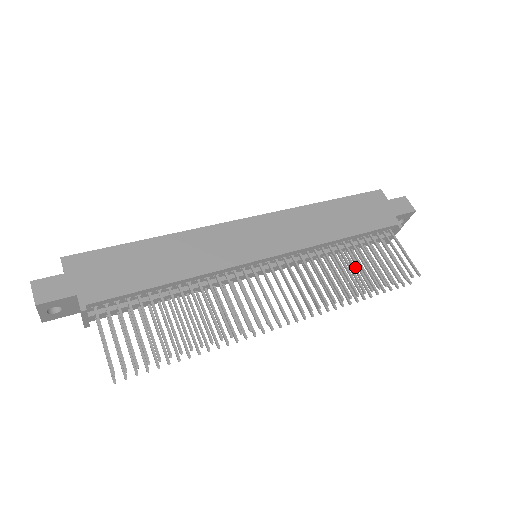
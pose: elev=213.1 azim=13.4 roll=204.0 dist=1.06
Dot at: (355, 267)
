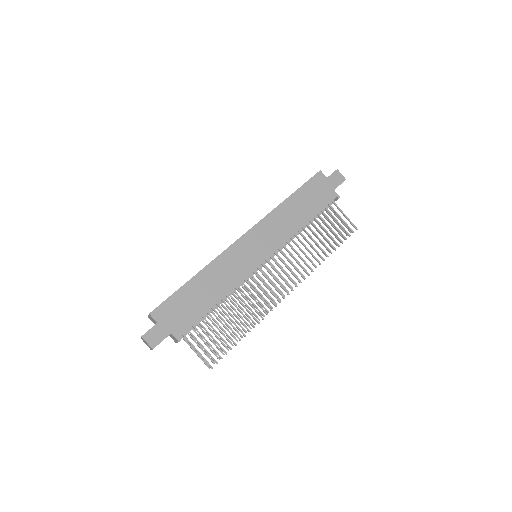
Dot at: occluded
